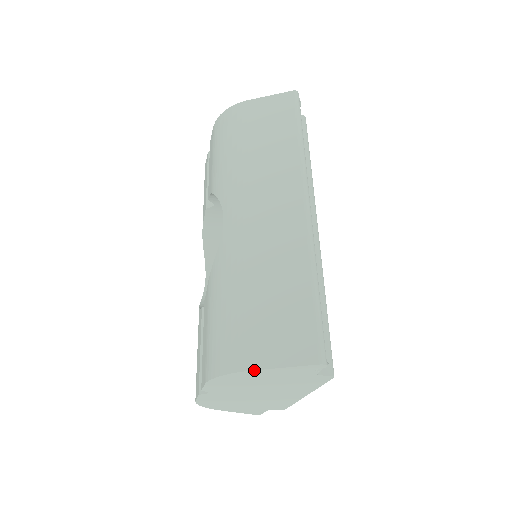
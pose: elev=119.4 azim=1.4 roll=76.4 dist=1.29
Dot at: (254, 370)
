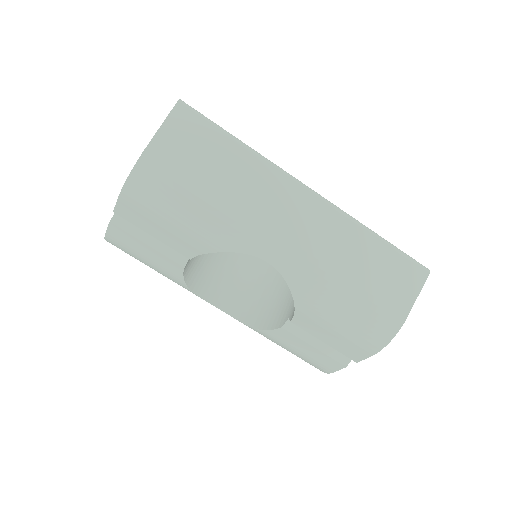
Dot at: occluded
